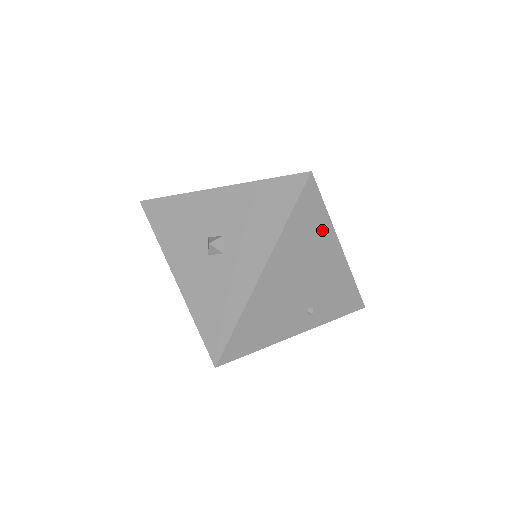
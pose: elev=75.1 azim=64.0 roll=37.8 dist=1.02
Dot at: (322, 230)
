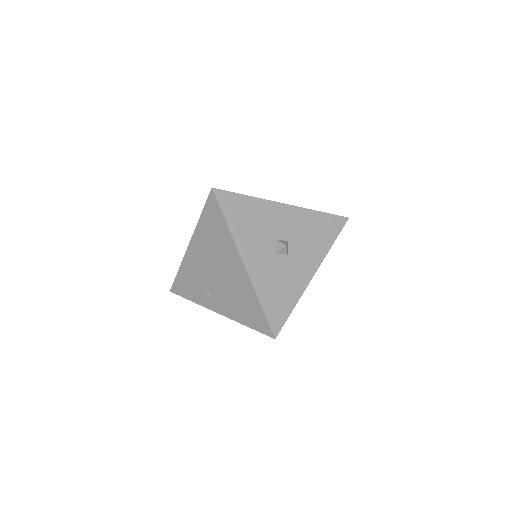
Dot at: occluded
